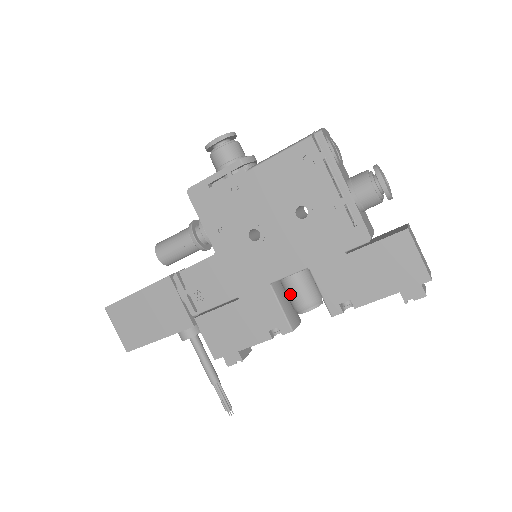
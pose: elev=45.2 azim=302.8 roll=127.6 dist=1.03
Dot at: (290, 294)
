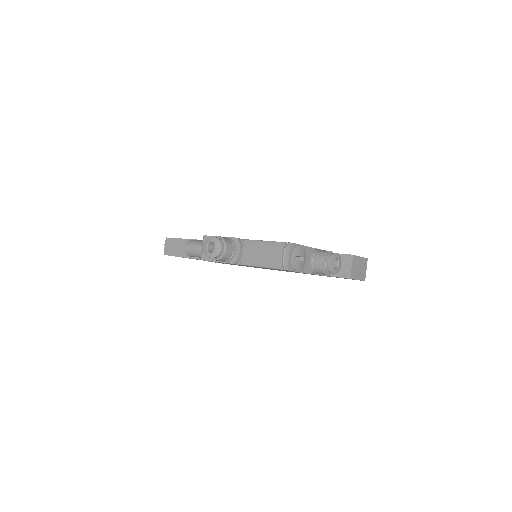
Dot at: occluded
